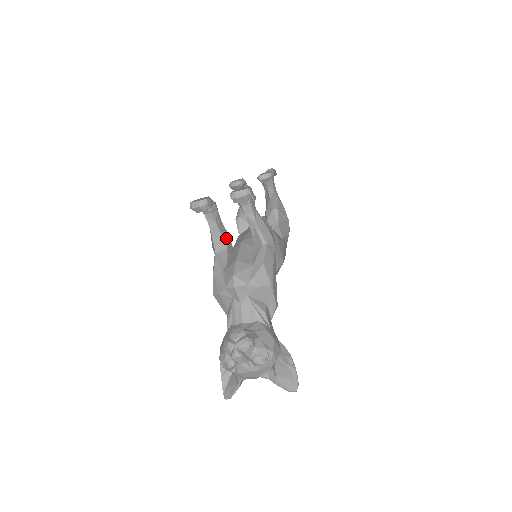
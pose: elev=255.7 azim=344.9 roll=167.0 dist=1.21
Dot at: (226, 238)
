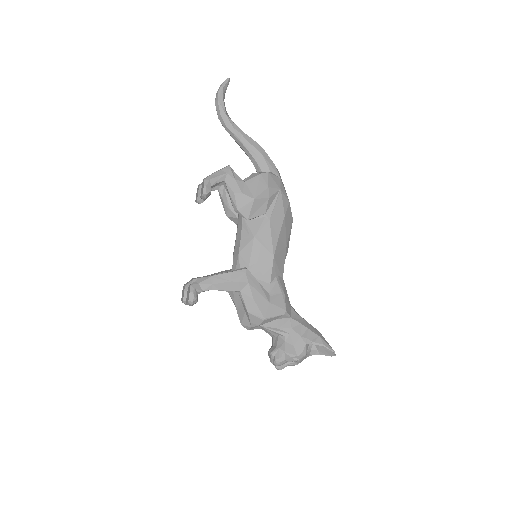
Dot at: occluded
